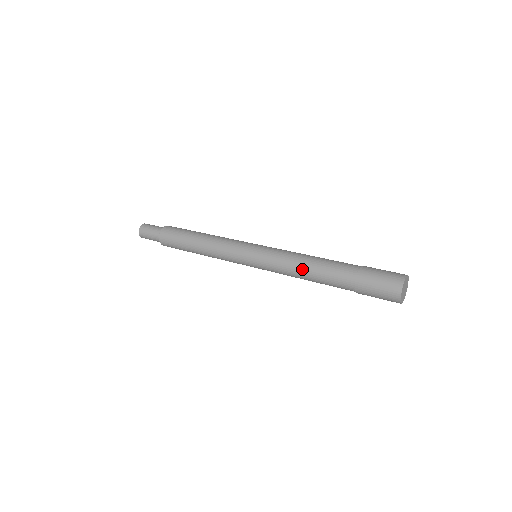
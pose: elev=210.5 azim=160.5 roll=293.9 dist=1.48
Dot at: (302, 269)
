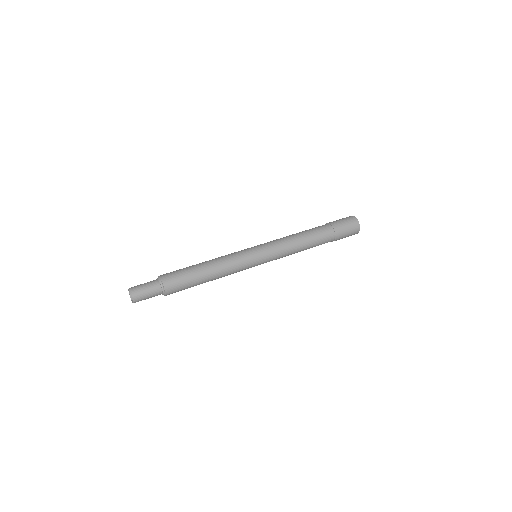
Dot at: (300, 251)
